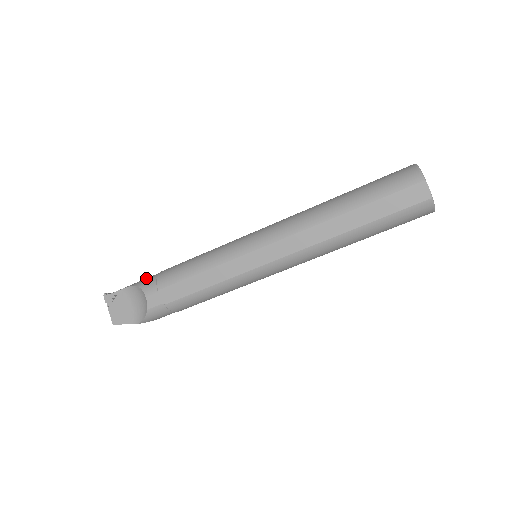
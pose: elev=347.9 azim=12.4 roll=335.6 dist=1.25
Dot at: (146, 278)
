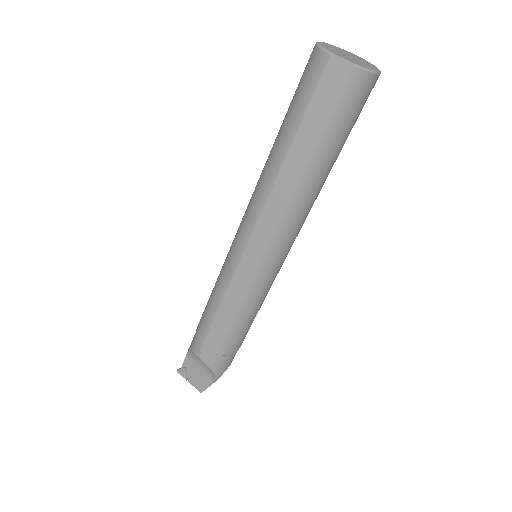
Dot at: occluded
